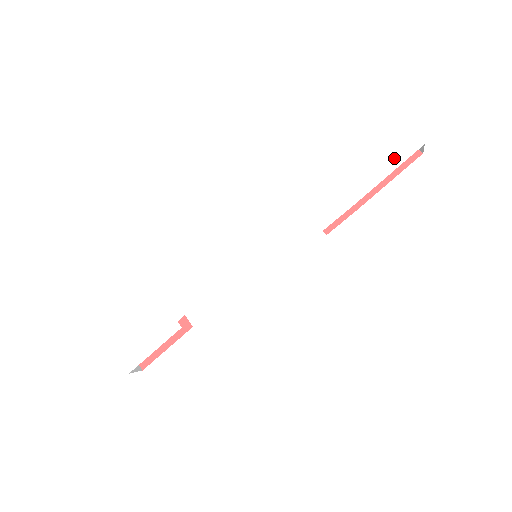
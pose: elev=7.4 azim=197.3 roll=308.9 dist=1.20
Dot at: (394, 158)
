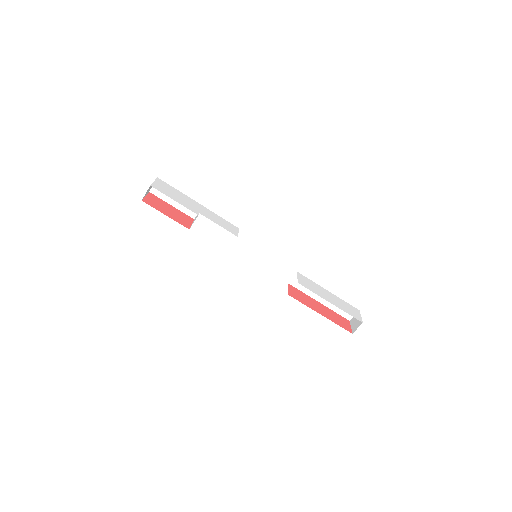
Dot at: (348, 310)
